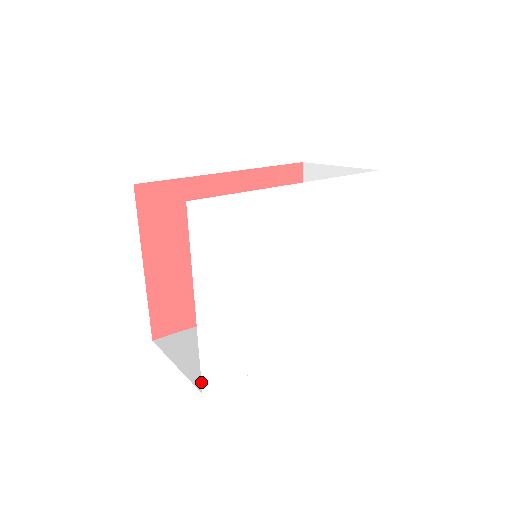
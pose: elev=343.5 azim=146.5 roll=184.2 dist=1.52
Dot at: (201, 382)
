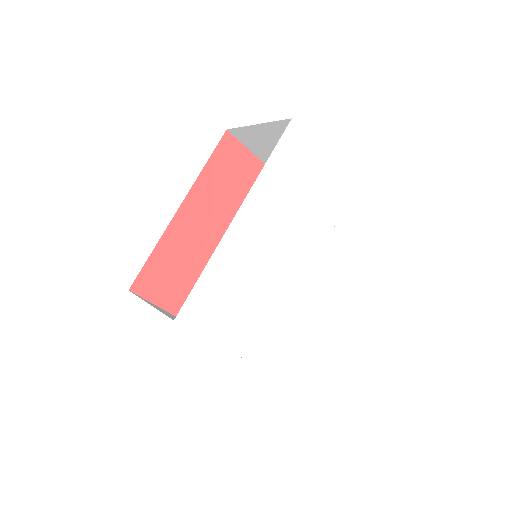
Dot at: occluded
